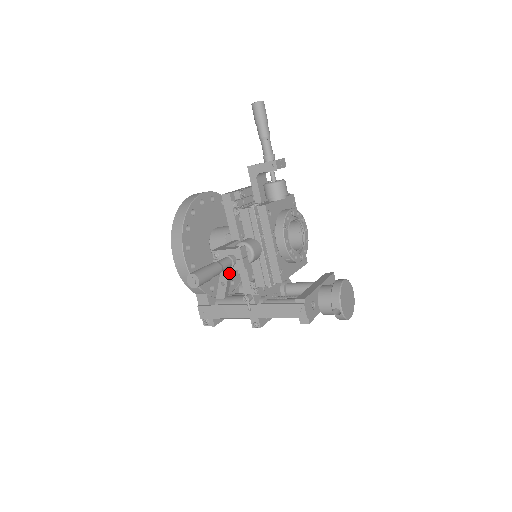
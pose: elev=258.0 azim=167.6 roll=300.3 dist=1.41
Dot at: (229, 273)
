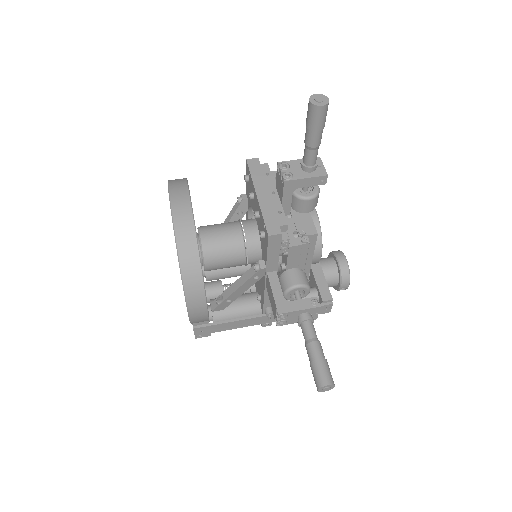
Dot at: (242, 292)
